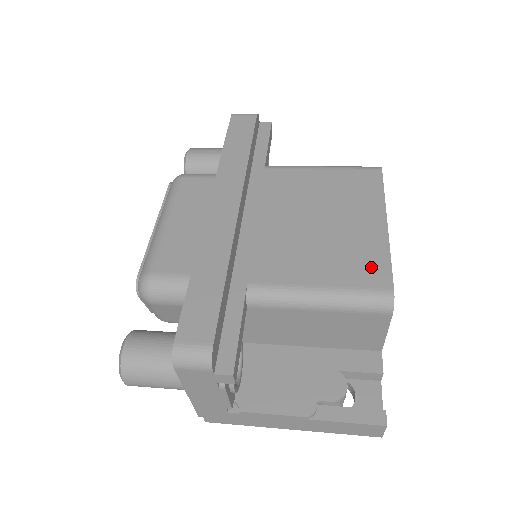
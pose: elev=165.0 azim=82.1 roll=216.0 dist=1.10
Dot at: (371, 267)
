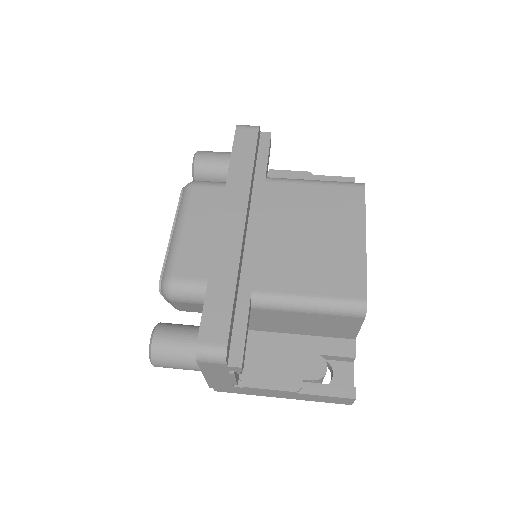
Dot at: (351, 279)
